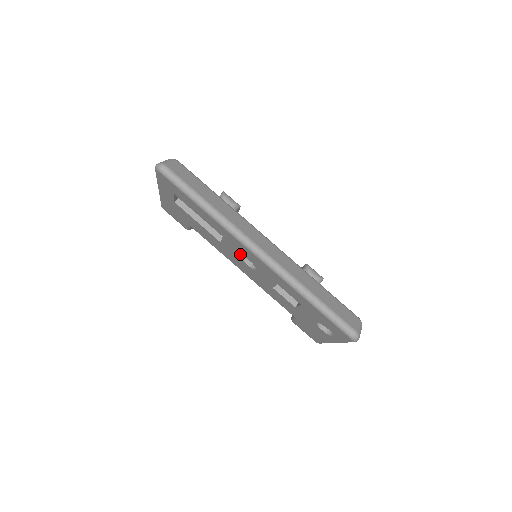
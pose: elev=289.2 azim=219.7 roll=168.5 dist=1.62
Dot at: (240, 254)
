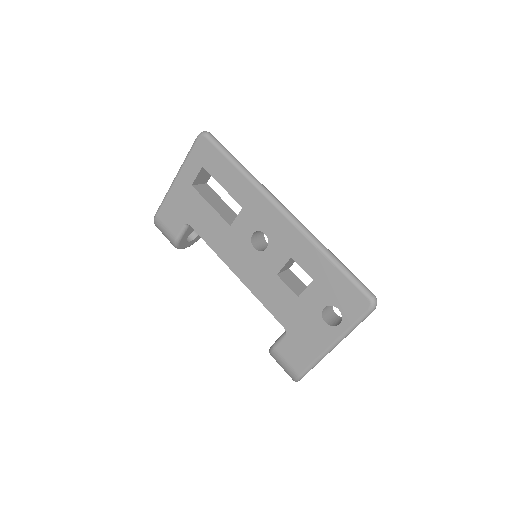
Dot at: (254, 230)
